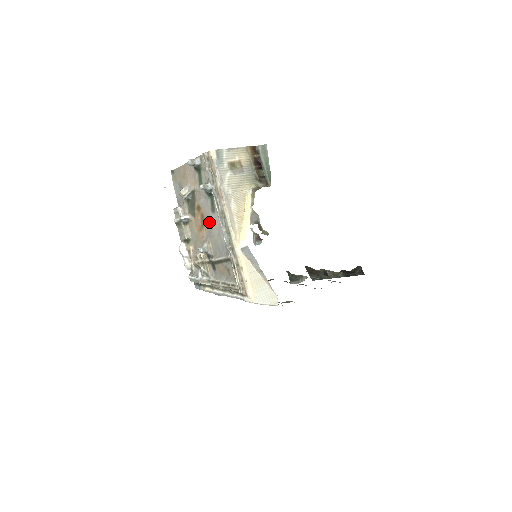
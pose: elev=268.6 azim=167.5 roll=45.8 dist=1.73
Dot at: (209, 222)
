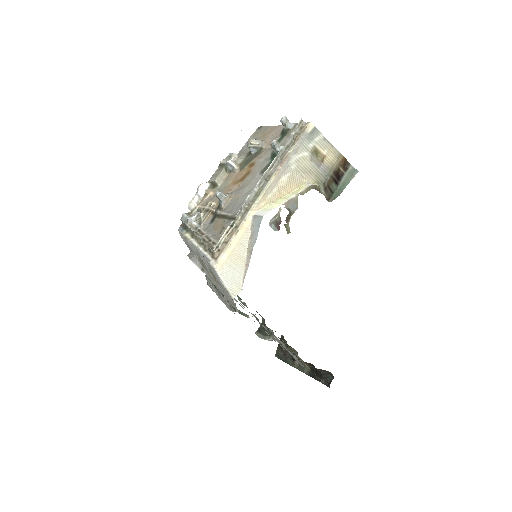
Dot at: (249, 179)
